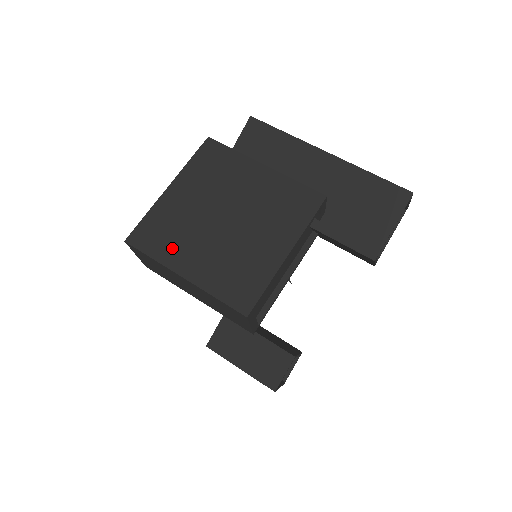
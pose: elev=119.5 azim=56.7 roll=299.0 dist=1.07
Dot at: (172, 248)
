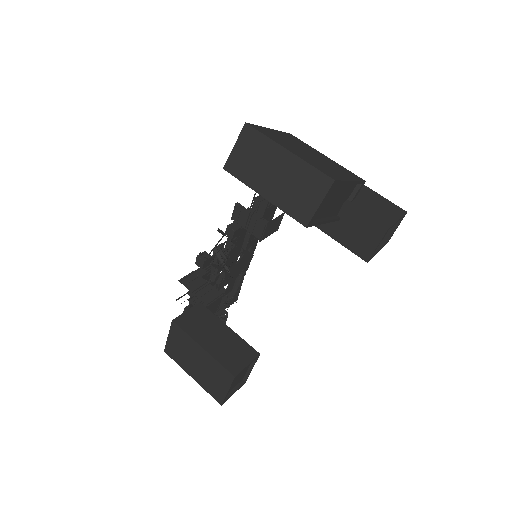
Dot at: (278, 141)
